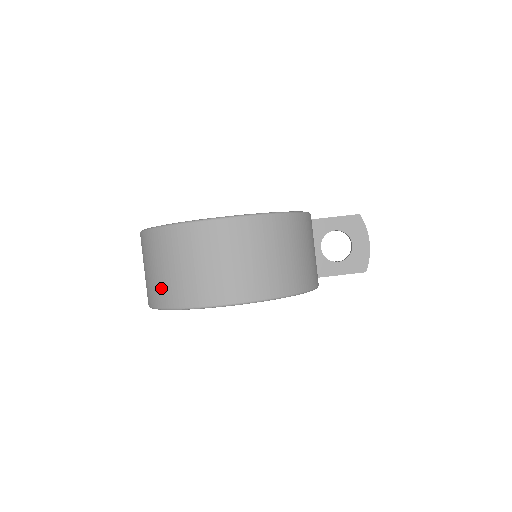
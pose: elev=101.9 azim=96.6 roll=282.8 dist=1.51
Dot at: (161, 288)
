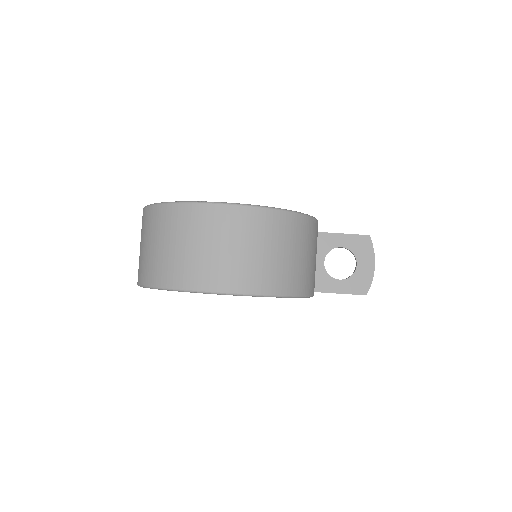
Dot at: (152, 265)
